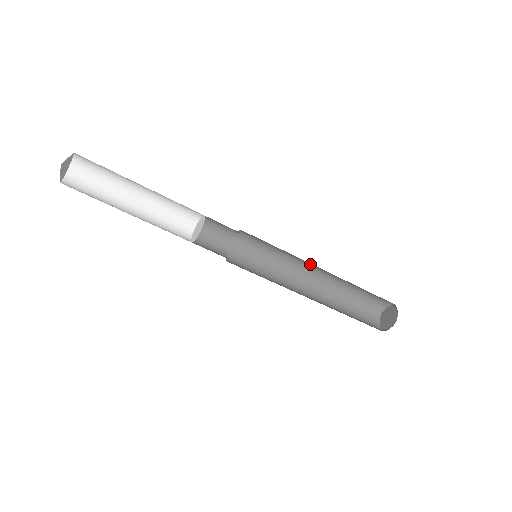
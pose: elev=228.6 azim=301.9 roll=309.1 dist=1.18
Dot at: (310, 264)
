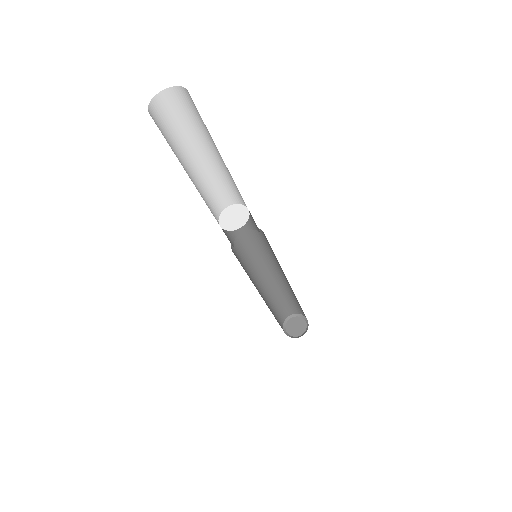
Dot at: (278, 271)
